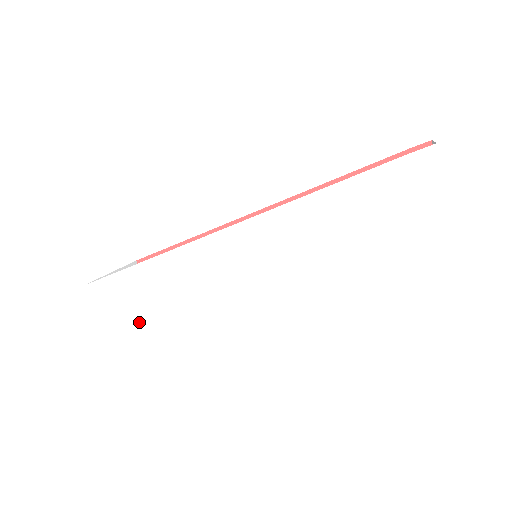
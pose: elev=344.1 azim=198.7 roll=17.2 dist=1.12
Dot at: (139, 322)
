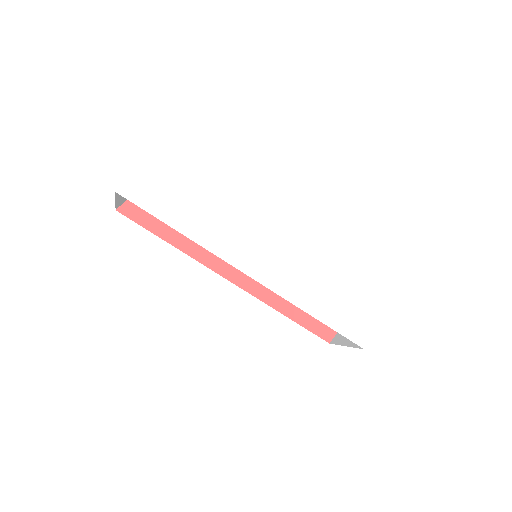
Dot at: (173, 205)
